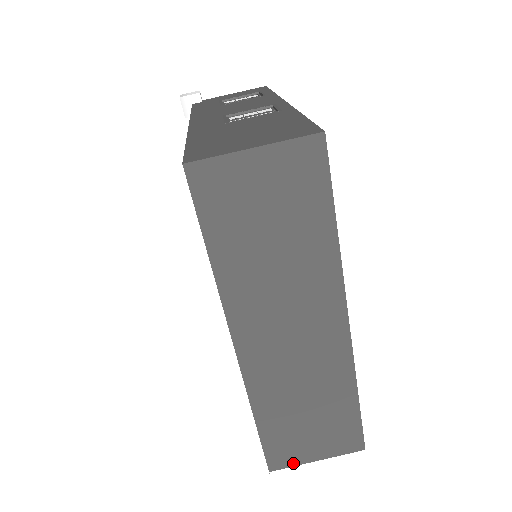
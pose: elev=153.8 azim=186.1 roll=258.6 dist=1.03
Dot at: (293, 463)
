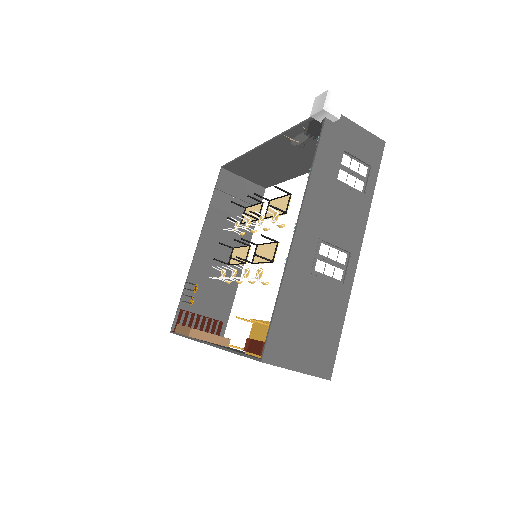
Dot at: occluded
